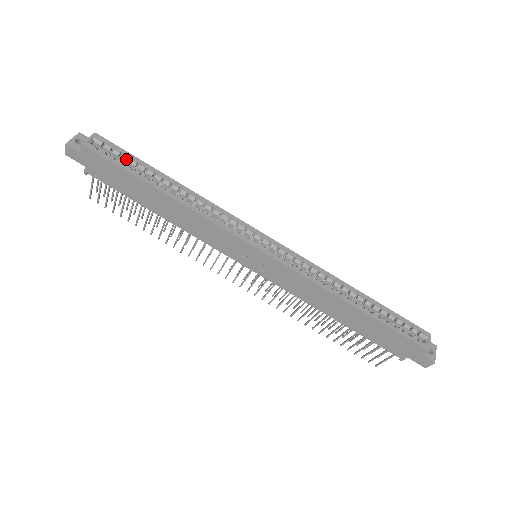
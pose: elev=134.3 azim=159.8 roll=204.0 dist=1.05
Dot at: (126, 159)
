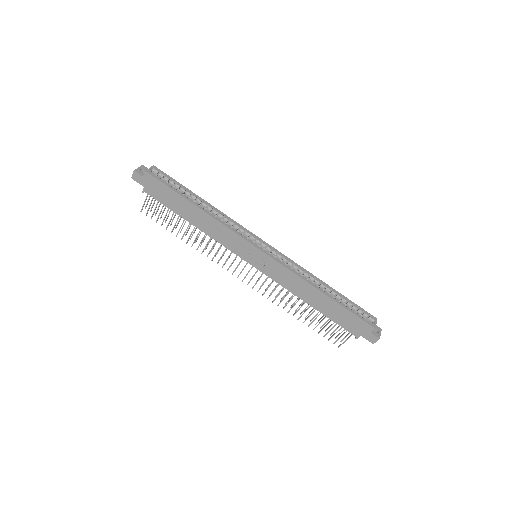
Dot at: (173, 183)
